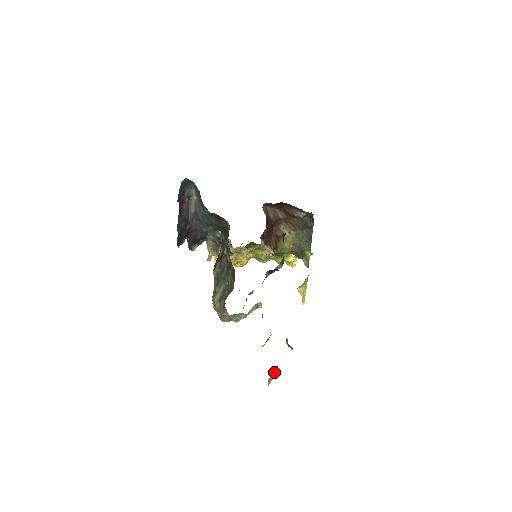
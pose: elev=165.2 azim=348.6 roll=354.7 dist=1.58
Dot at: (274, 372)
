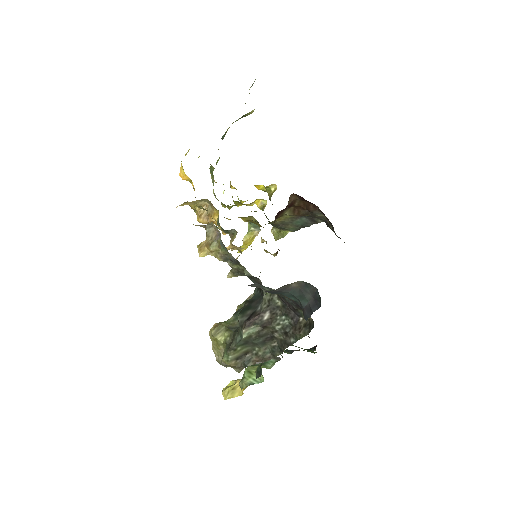
Dot at: (240, 391)
